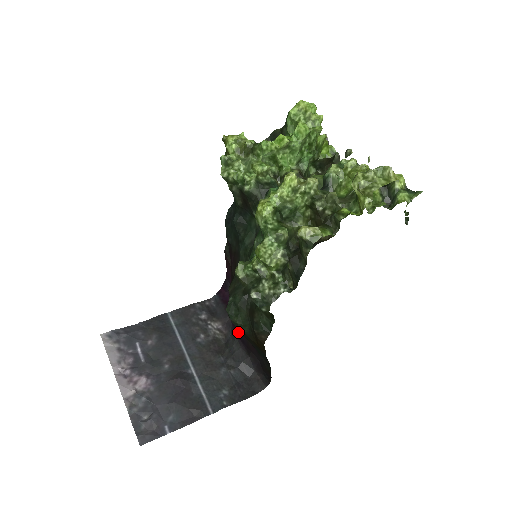
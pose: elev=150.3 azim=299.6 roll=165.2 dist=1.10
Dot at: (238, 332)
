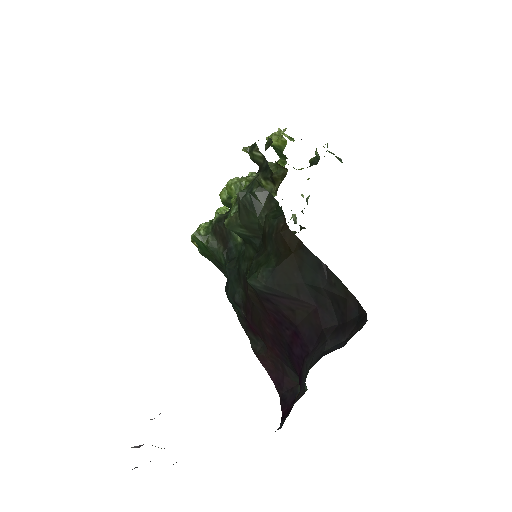
Dot at: (302, 351)
